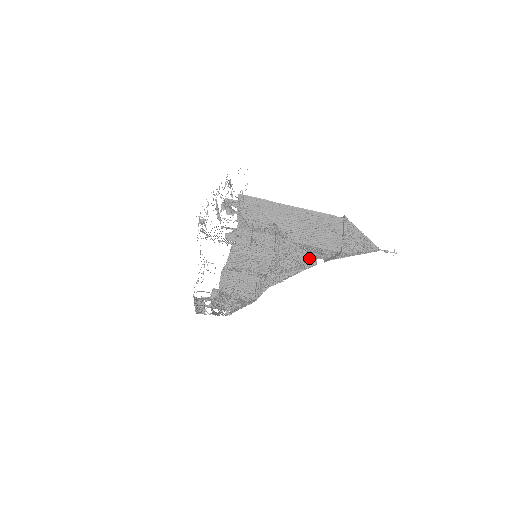
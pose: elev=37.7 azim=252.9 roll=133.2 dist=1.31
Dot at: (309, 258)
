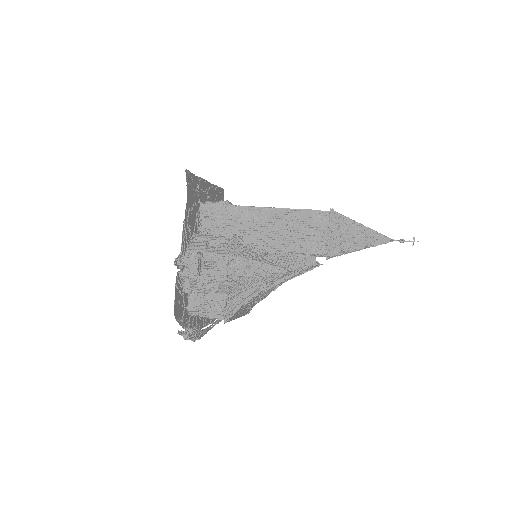
Dot at: (277, 272)
